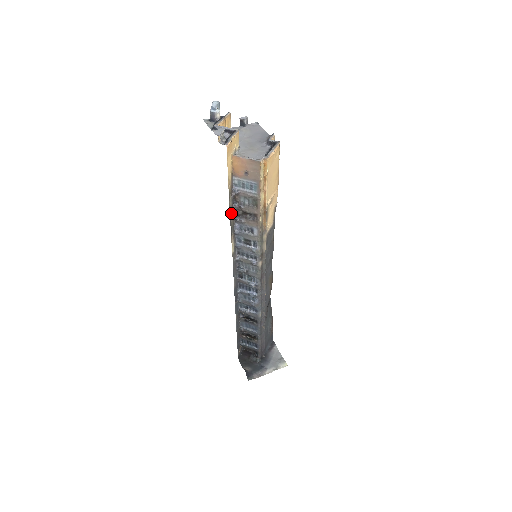
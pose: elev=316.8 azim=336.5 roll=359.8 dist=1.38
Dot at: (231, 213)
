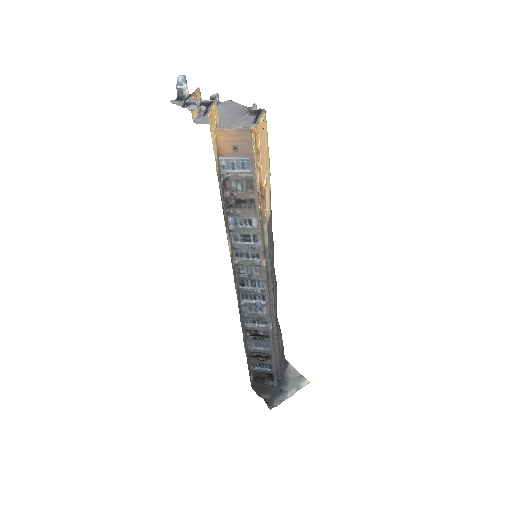
Dot at: (223, 204)
